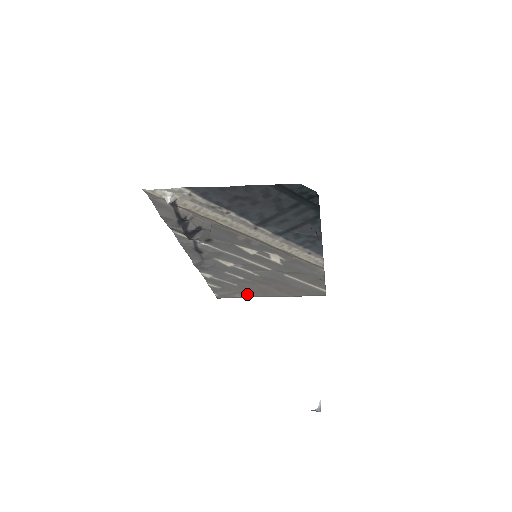
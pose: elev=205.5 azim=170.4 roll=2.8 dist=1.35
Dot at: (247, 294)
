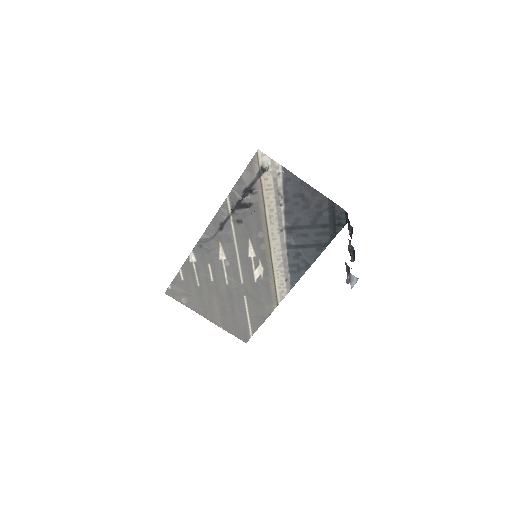
Dot at: (193, 303)
